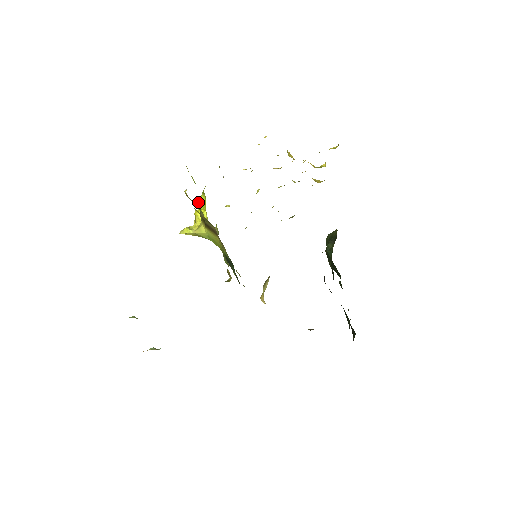
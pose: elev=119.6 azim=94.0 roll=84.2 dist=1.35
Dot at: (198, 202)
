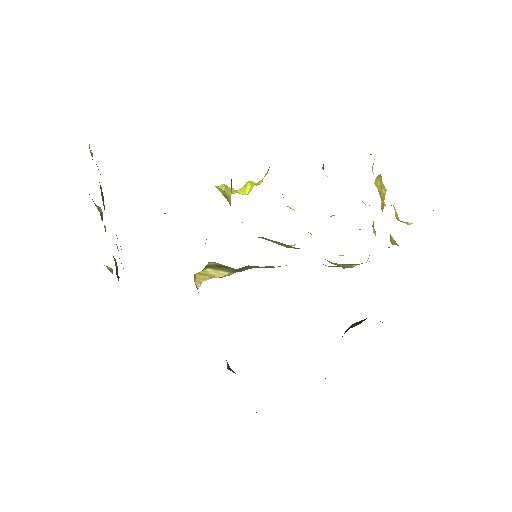
Dot at: occluded
